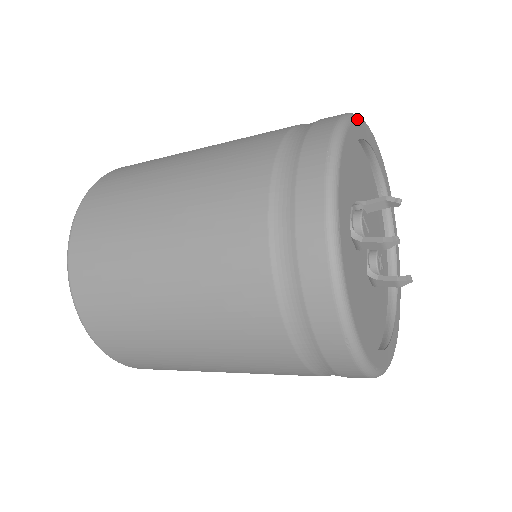
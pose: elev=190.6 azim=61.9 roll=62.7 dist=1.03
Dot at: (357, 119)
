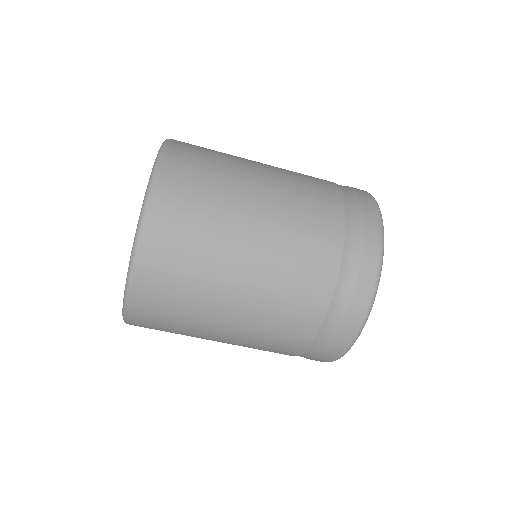
Dot at: occluded
